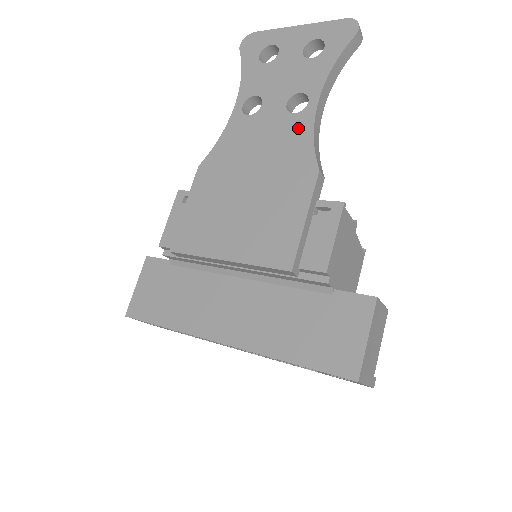
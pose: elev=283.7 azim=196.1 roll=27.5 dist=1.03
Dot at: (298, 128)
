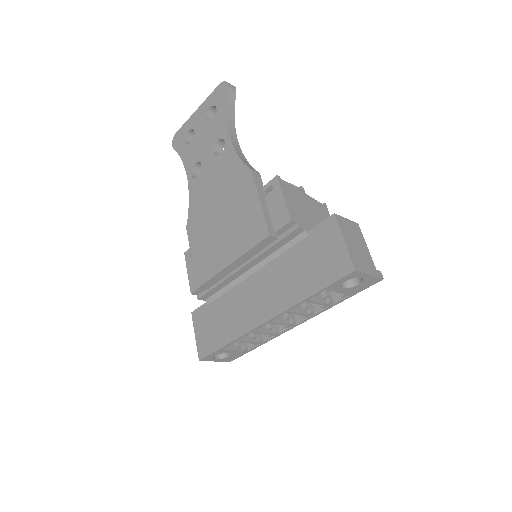
Dot at: (227, 159)
